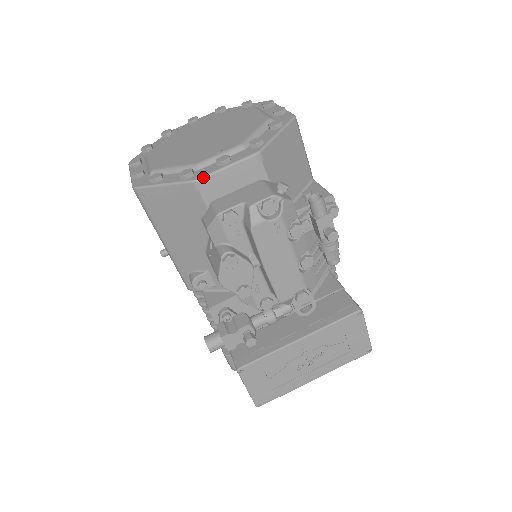
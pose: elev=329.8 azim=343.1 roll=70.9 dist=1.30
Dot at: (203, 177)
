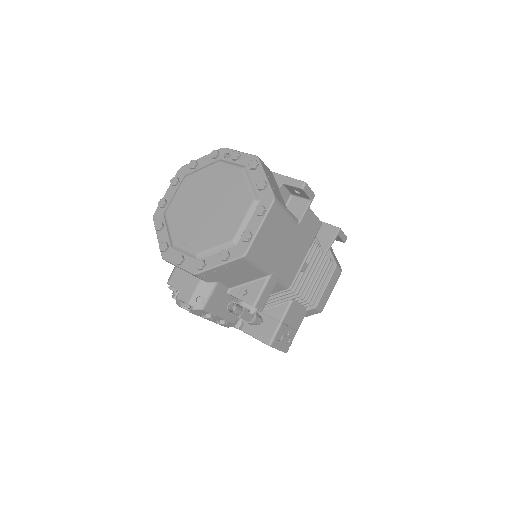
Dot at: (166, 260)
